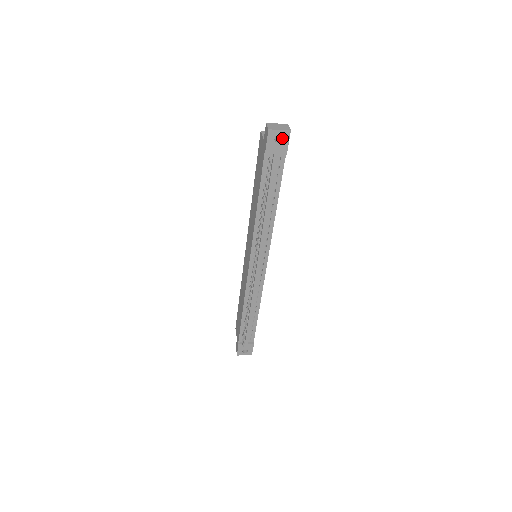
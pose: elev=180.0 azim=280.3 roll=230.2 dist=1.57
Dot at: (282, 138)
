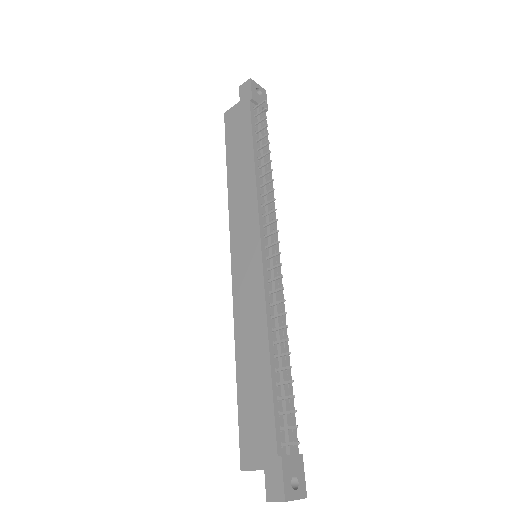
Dot at: (261, 93)
